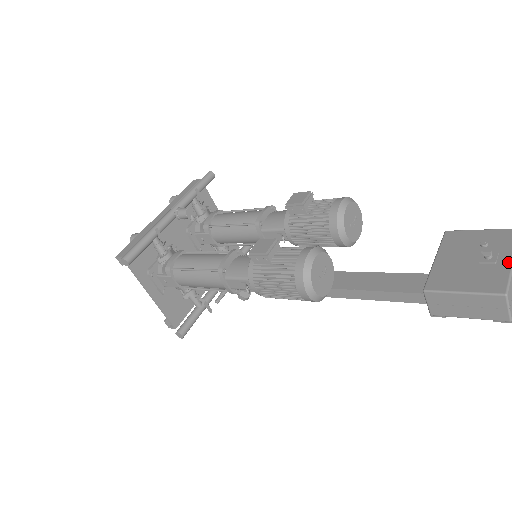
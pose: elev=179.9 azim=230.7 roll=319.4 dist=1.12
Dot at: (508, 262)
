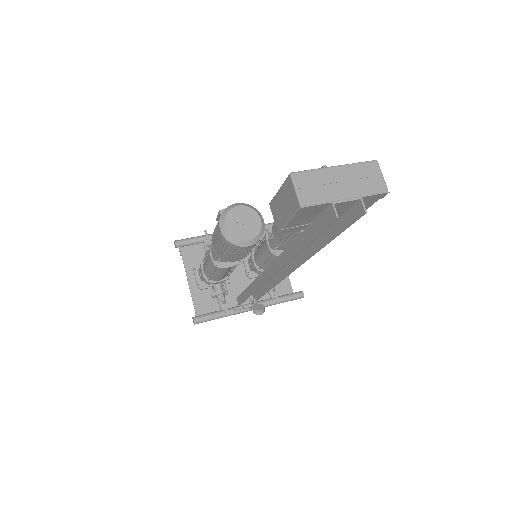
Dot at: (328, 168)
